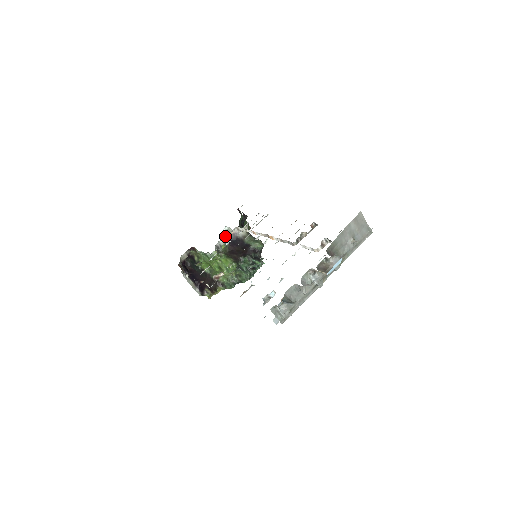
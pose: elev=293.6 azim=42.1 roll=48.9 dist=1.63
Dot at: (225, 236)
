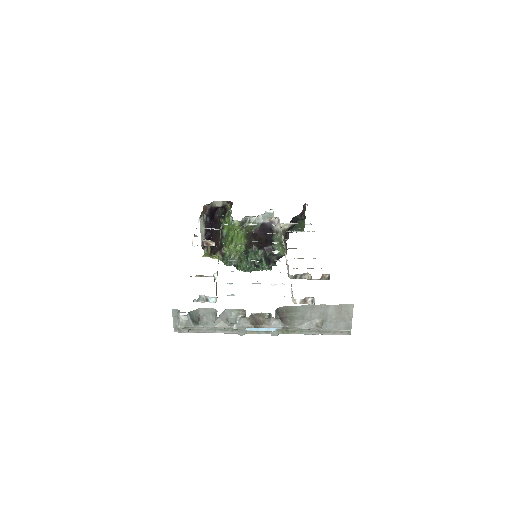
Dot at: (263, 217)
